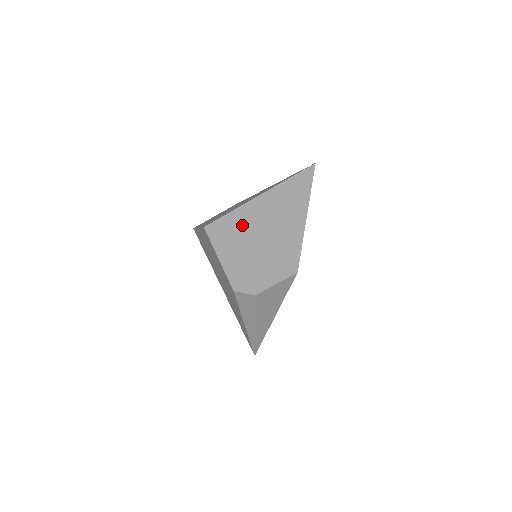
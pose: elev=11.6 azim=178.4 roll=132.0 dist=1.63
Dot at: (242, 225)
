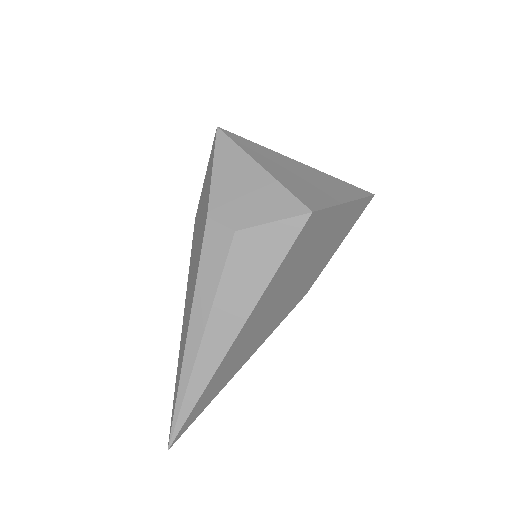
Dot at: (263, 154)
